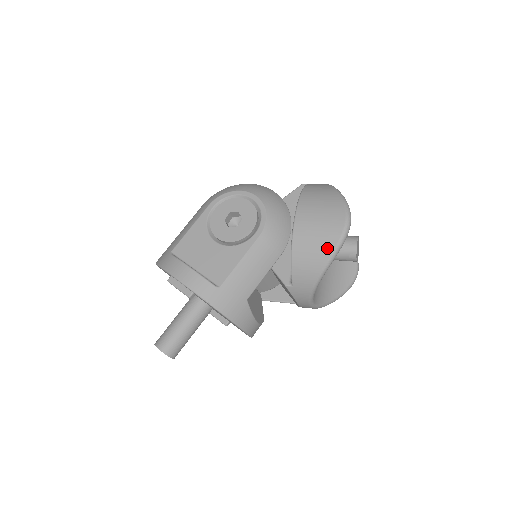
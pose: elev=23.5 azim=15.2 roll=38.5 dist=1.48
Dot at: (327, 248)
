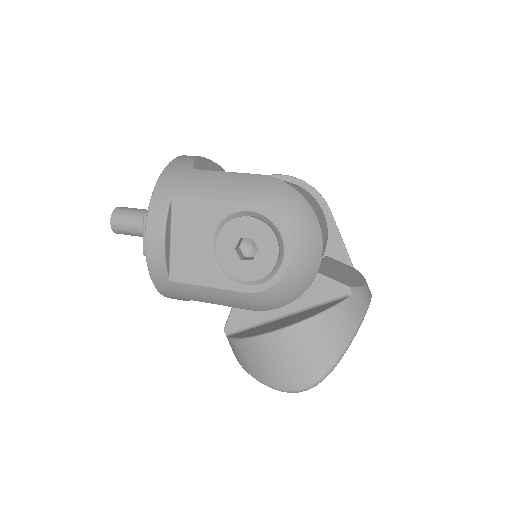
Dot at: (264, 377)
